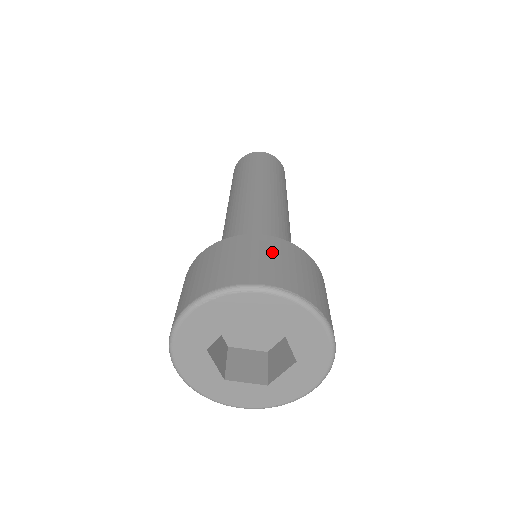
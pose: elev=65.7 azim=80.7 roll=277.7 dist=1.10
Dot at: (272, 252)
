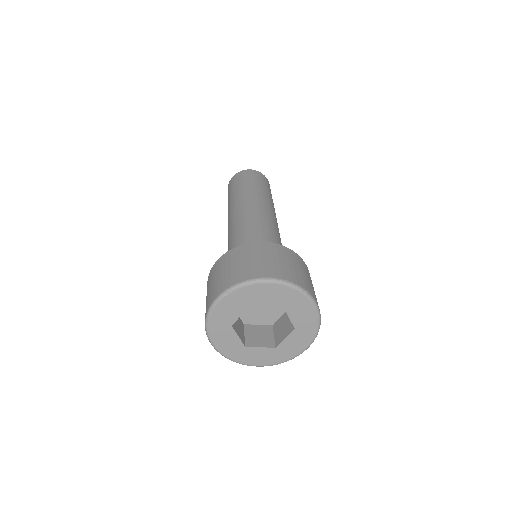
Dot at: (271, 254)
